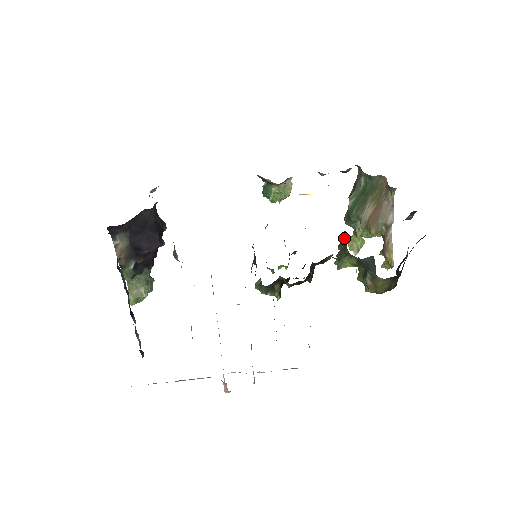
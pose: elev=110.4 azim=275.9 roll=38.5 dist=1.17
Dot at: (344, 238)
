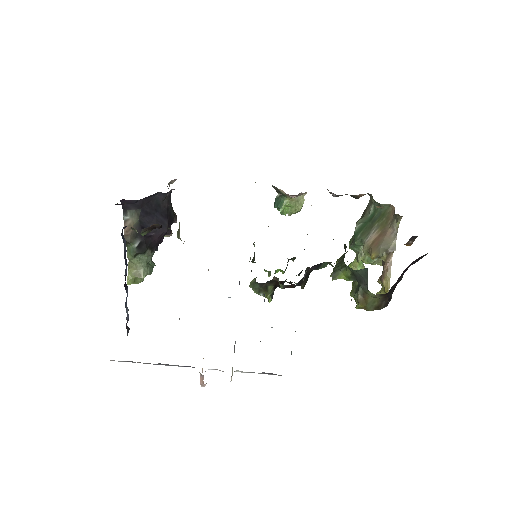
Dot at: (344, 253)
